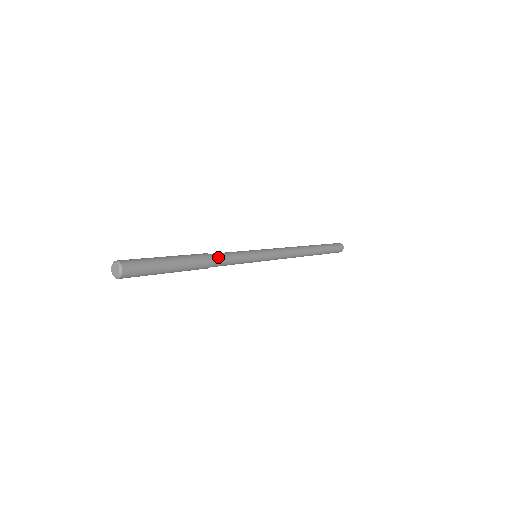
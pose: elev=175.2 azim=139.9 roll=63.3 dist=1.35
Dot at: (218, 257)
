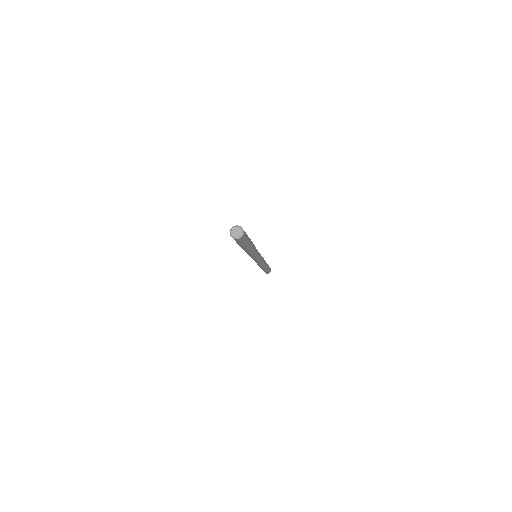
Dot at: occluded
